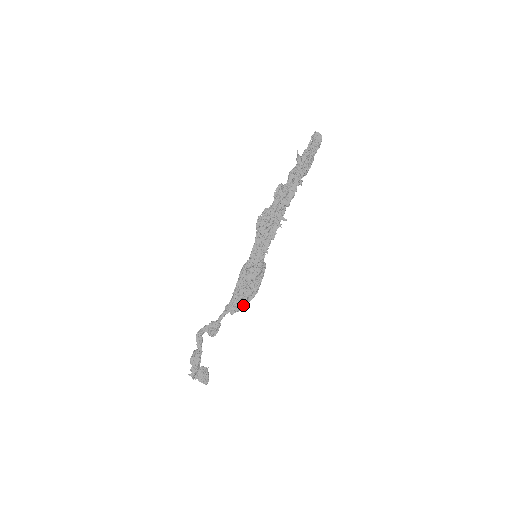
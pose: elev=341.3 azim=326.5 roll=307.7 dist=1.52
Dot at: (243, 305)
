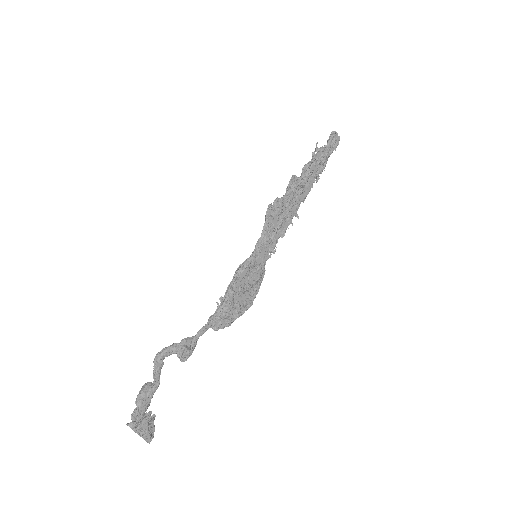
Dot at: (232, 319)
